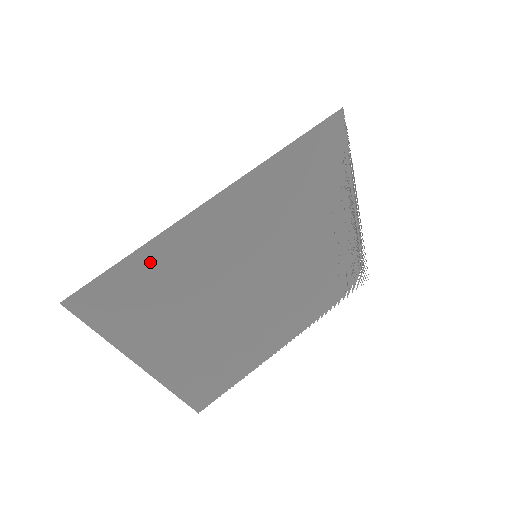
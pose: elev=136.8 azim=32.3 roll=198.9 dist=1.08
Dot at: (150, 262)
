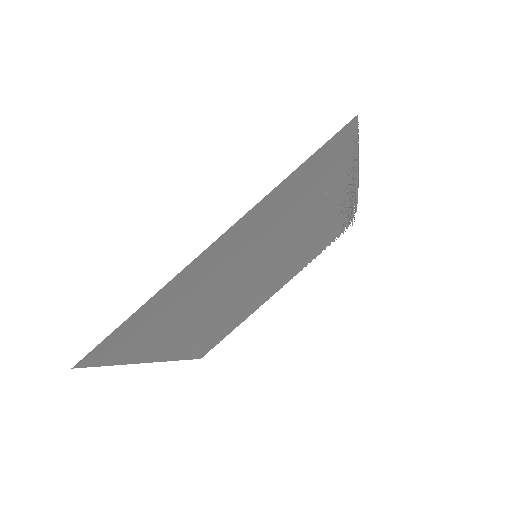
Dot at: (154, 306)
